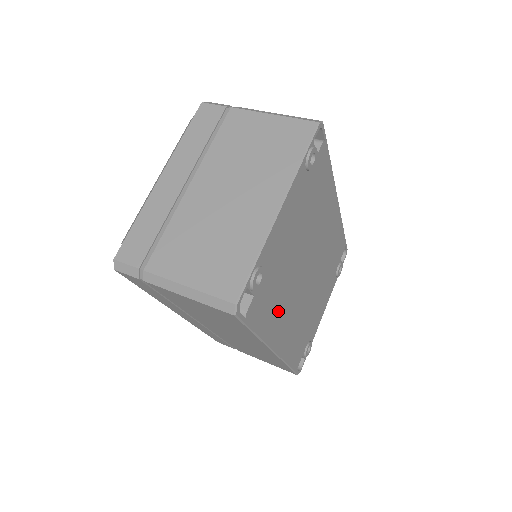
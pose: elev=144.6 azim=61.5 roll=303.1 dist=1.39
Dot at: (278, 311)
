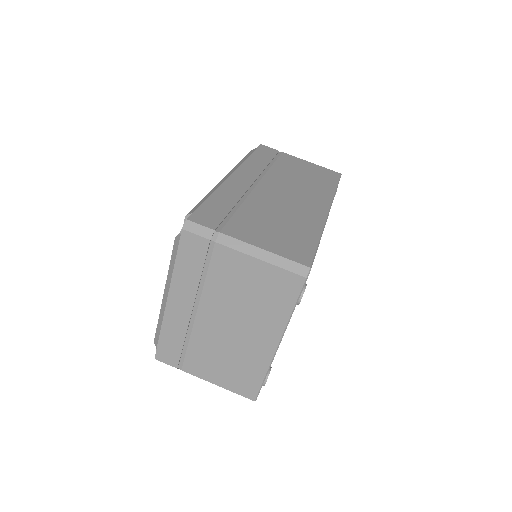
Dot at: occluded
